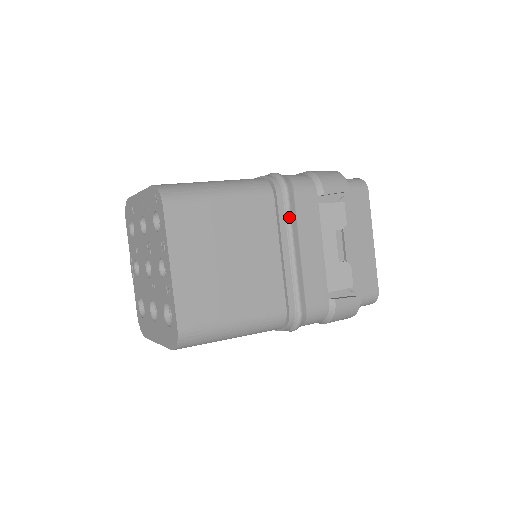
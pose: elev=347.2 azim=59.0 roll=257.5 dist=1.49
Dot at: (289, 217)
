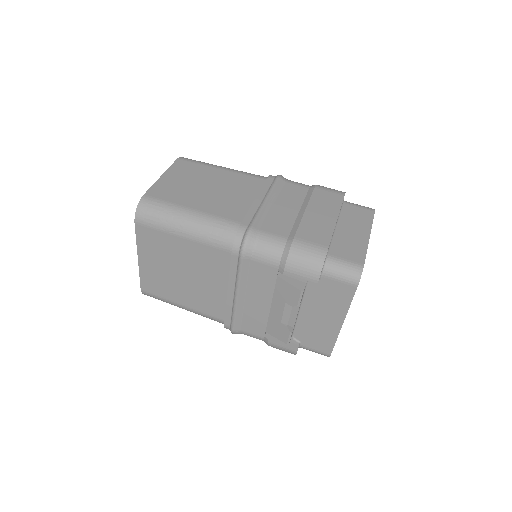
Dot at: (238, 274)
